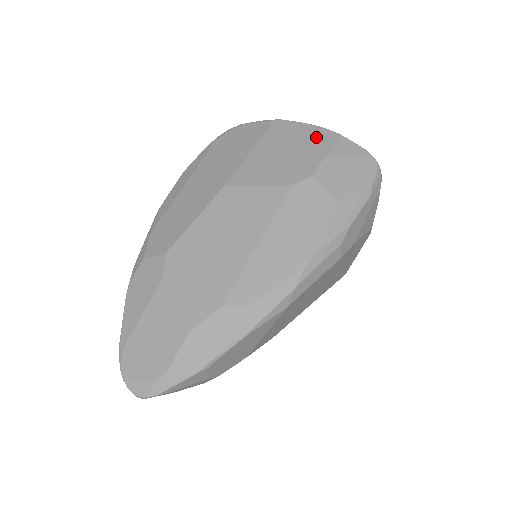
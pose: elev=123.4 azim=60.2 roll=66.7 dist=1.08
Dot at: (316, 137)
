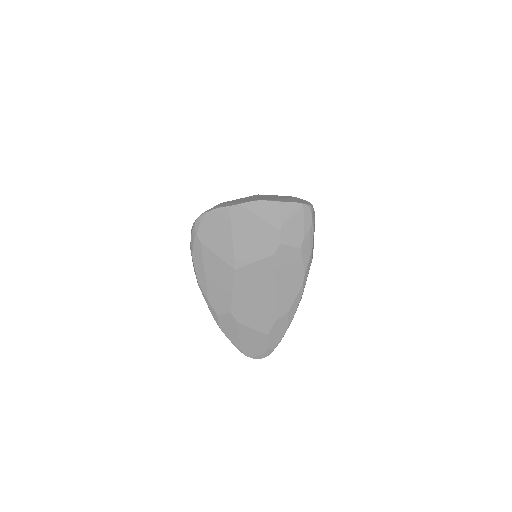
Dot at: (265, 212)
